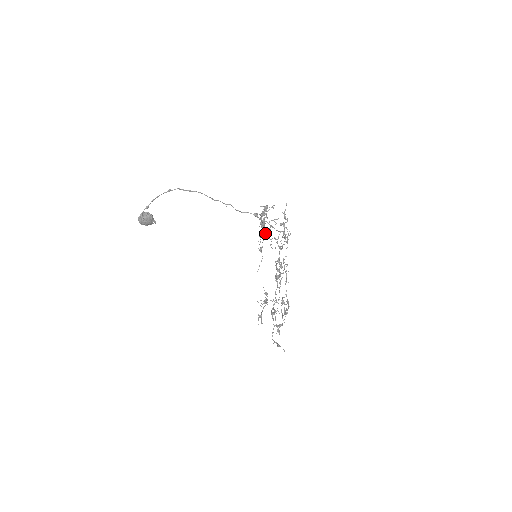
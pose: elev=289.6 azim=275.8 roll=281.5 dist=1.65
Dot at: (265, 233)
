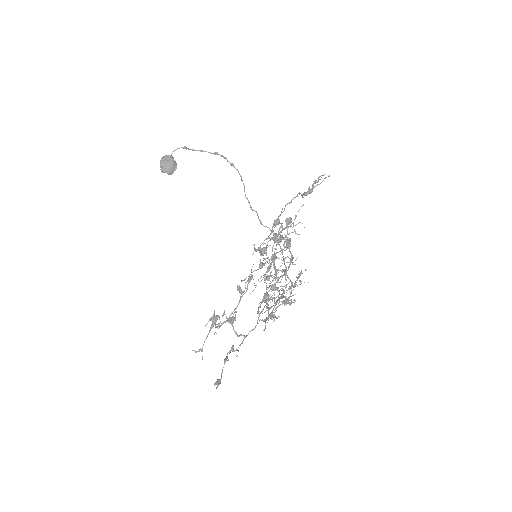
Dot at: (274, 261)
